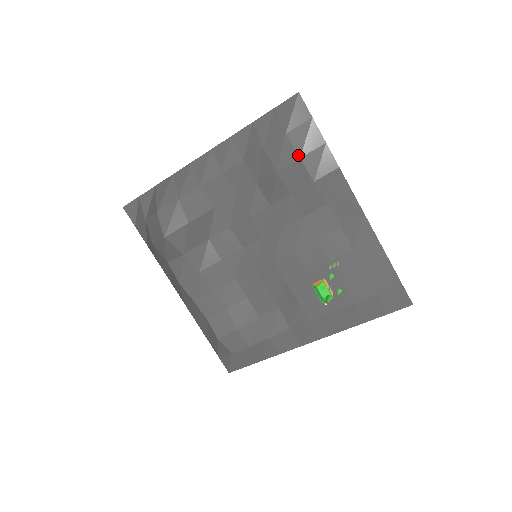
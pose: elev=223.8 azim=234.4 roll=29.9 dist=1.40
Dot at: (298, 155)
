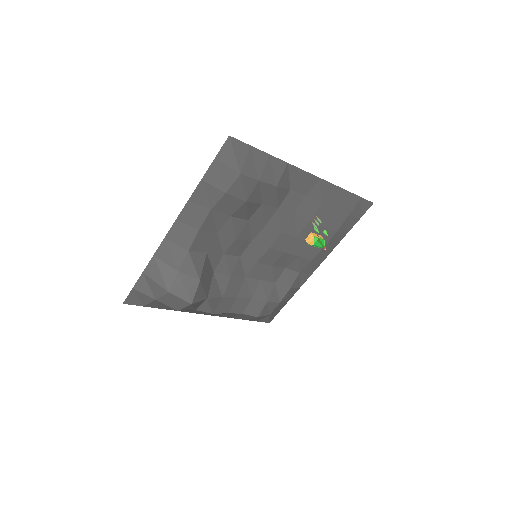
Dot at: (257, 180)
